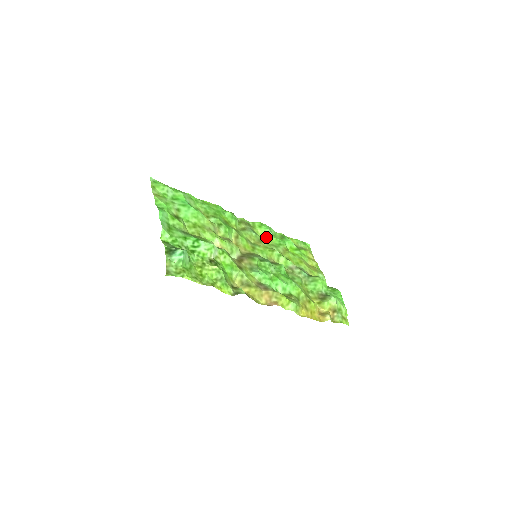
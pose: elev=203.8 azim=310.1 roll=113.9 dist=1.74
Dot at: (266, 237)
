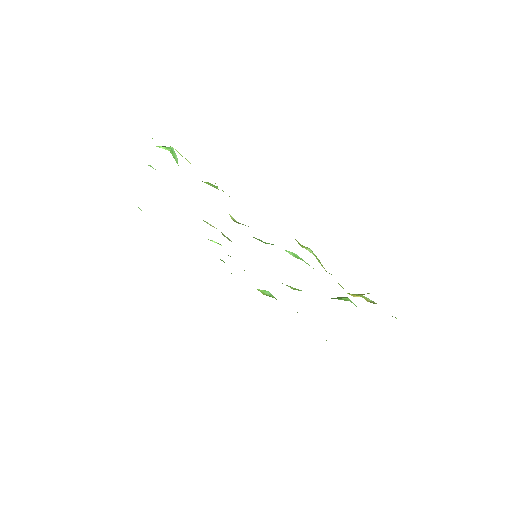
Dot at: (267, 295)
